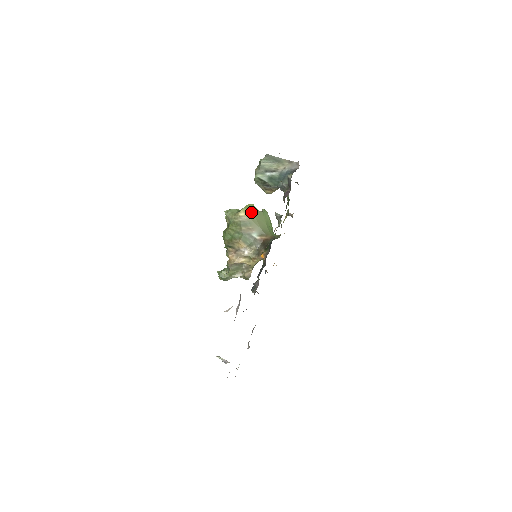
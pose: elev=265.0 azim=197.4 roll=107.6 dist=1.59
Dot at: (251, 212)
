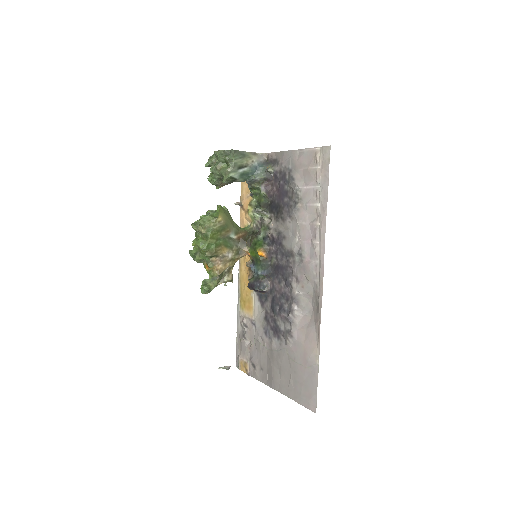
Dot at: (224, 214)
